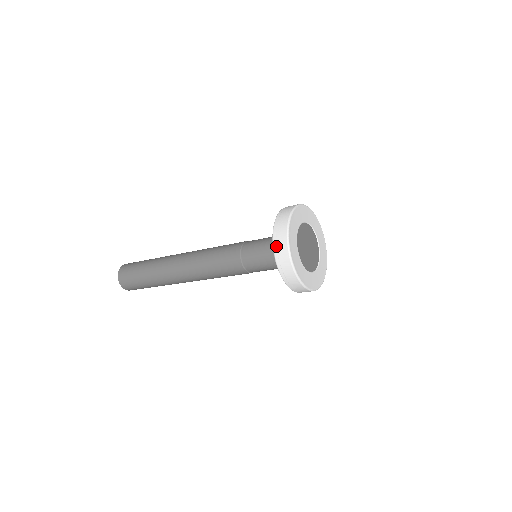
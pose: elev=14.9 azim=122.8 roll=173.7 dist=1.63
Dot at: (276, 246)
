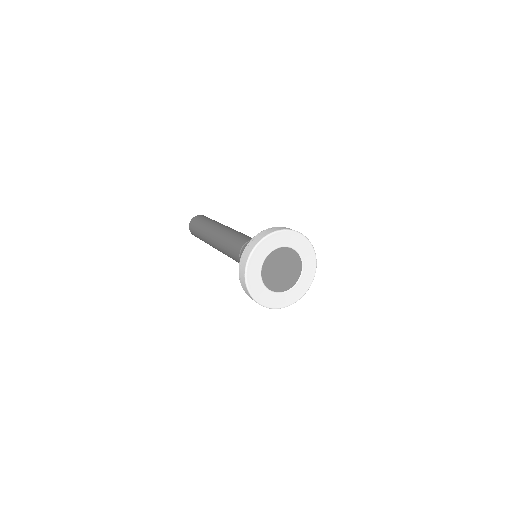
Dot at: (240, 275)
